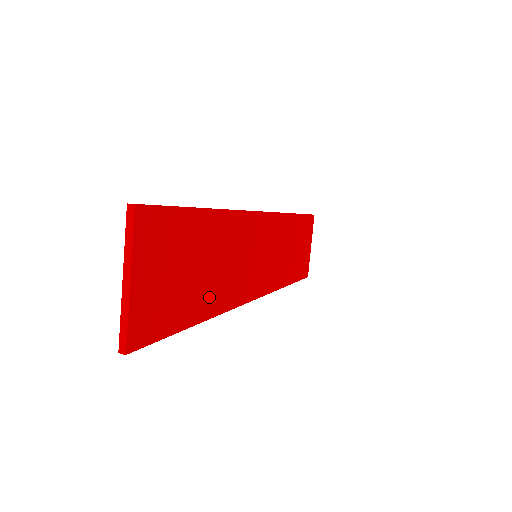
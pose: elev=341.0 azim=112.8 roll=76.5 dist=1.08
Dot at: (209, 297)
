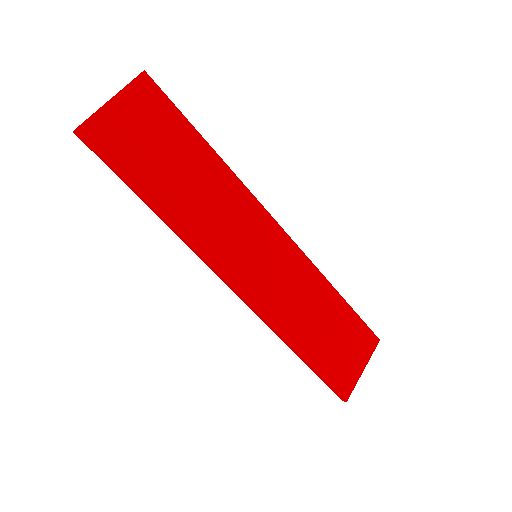
Dot at: (174, 203)
